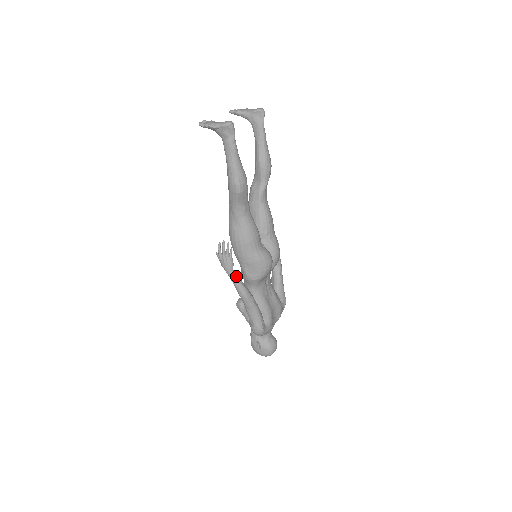
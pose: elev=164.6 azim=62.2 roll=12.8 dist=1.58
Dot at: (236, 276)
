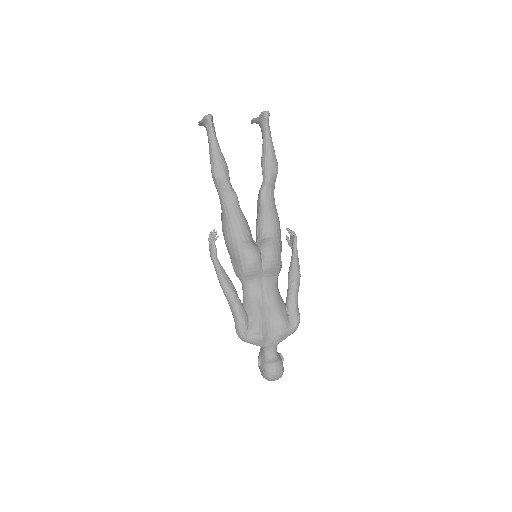
Dot at: (217, 264)
